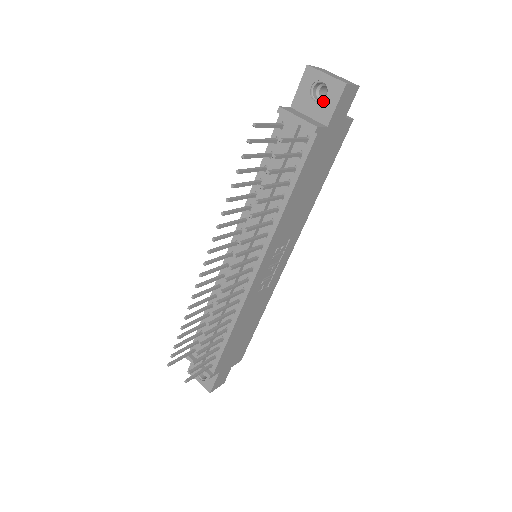
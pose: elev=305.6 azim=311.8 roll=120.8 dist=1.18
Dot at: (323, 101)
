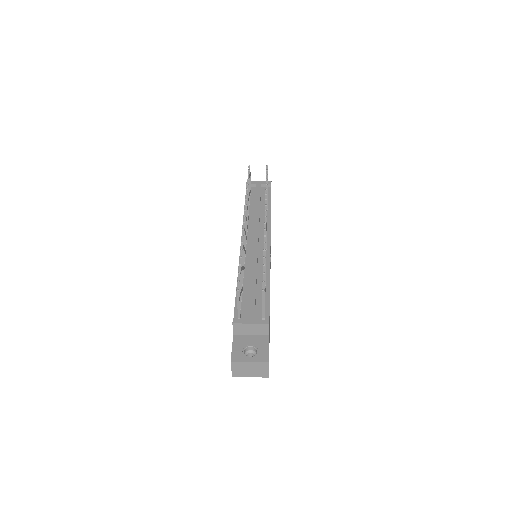
Dot at: occluded
